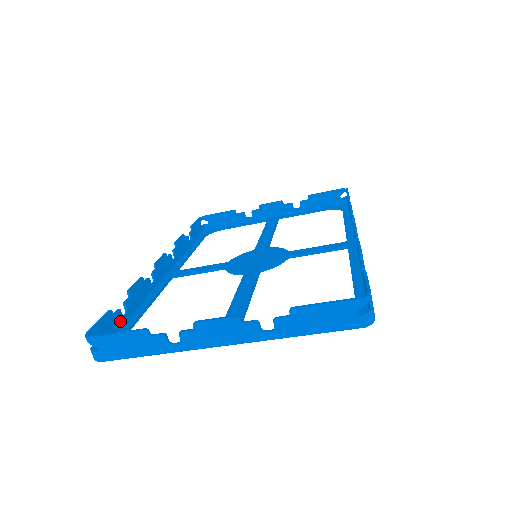
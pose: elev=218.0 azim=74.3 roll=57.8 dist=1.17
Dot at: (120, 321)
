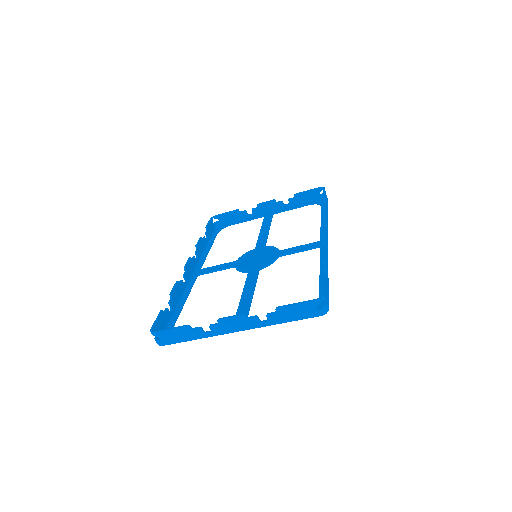
Dot at: (168, 316)
